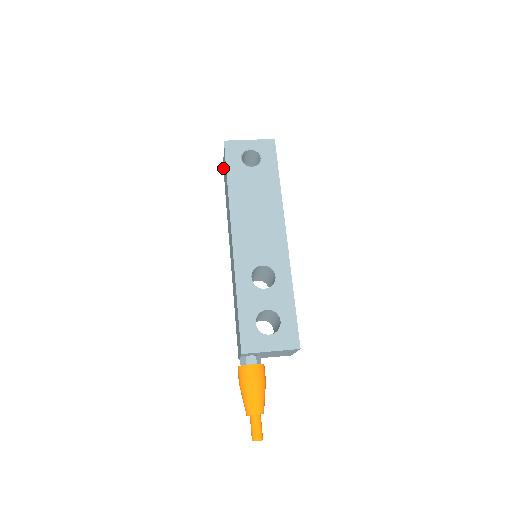
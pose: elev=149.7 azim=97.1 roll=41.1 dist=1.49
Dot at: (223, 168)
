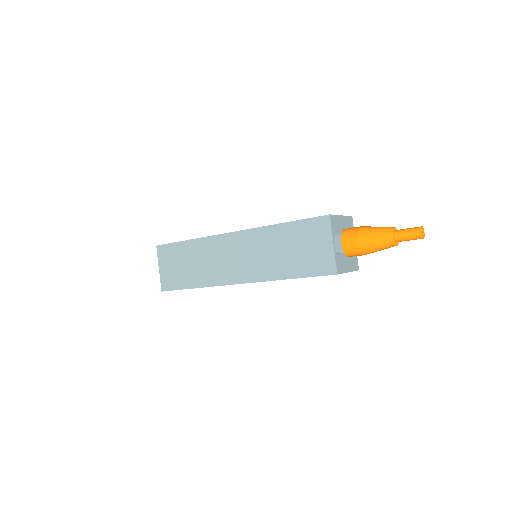
Dot at: (162, 290)
